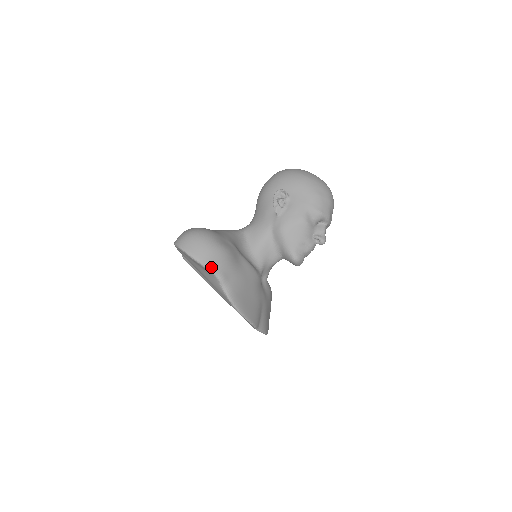
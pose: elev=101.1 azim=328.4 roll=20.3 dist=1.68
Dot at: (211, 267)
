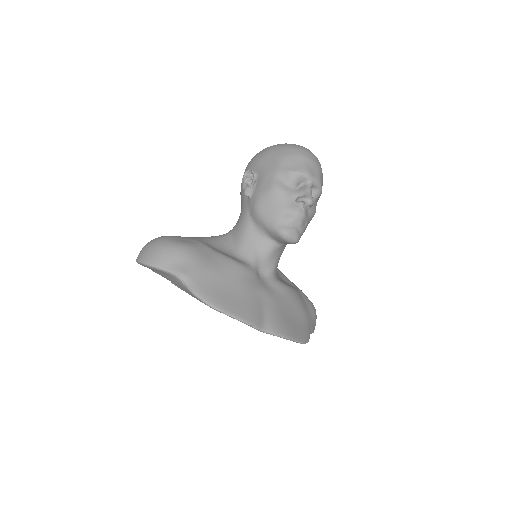
Dot at: (165, 266)
